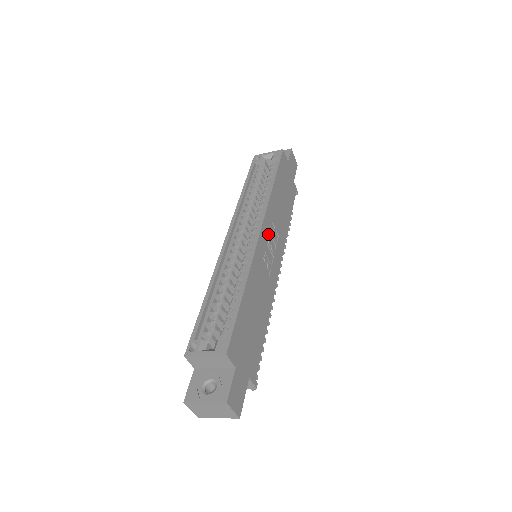
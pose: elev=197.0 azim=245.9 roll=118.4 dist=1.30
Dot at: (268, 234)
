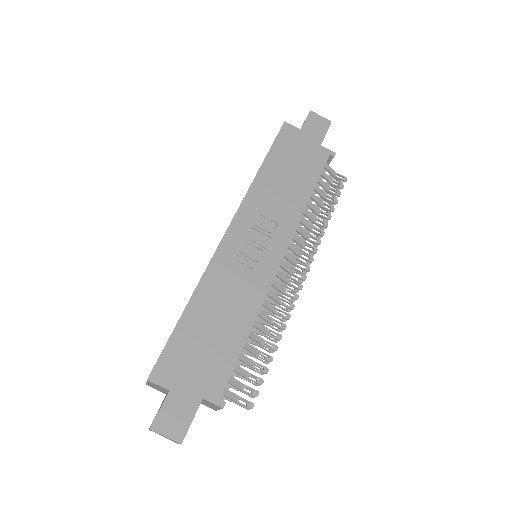
Dot at: (247, 230)
